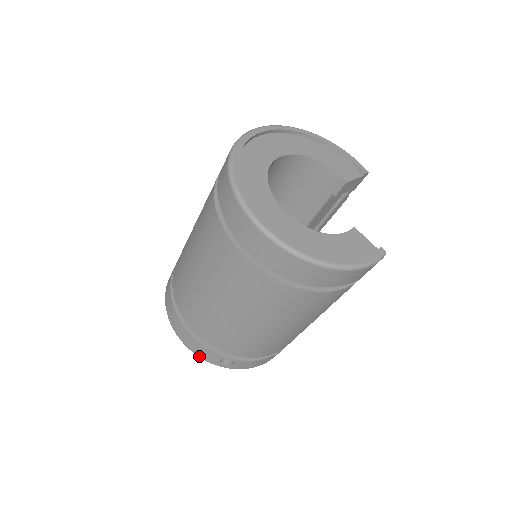
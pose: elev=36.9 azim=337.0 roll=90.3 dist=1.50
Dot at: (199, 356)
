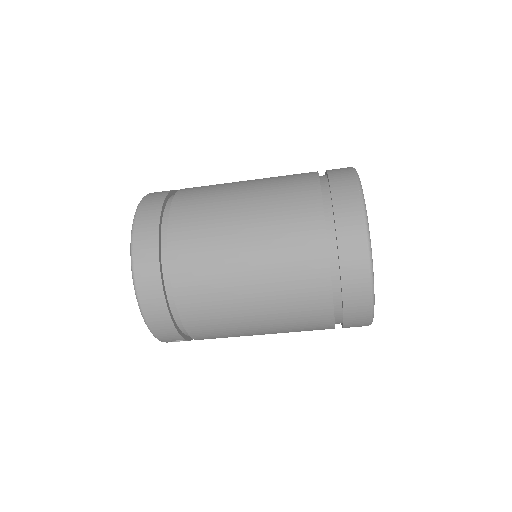
Dot at: (155, 335)
